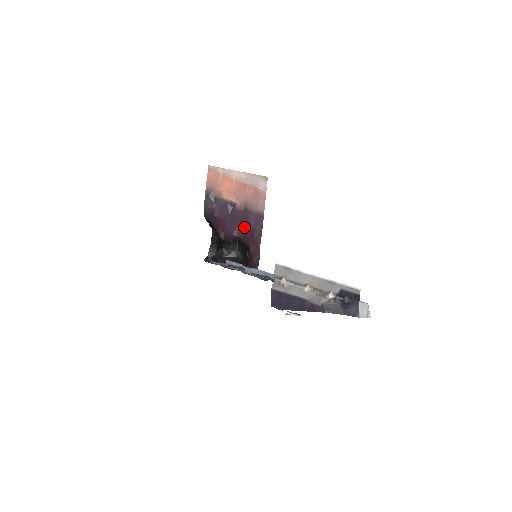
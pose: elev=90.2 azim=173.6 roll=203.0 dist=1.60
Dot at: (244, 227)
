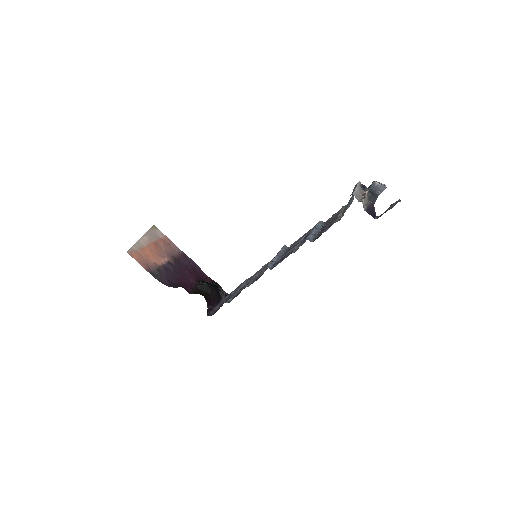
Dot at: (189, 271)
